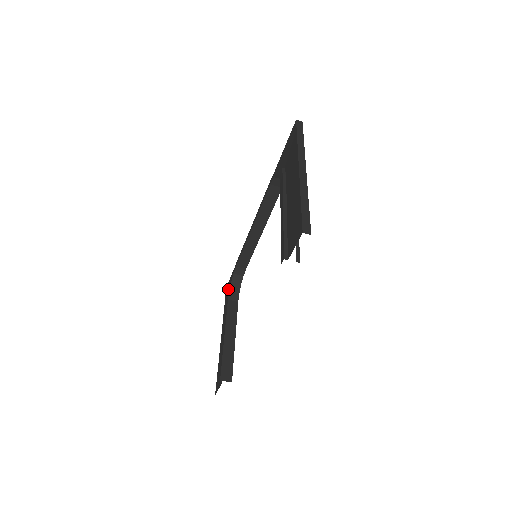
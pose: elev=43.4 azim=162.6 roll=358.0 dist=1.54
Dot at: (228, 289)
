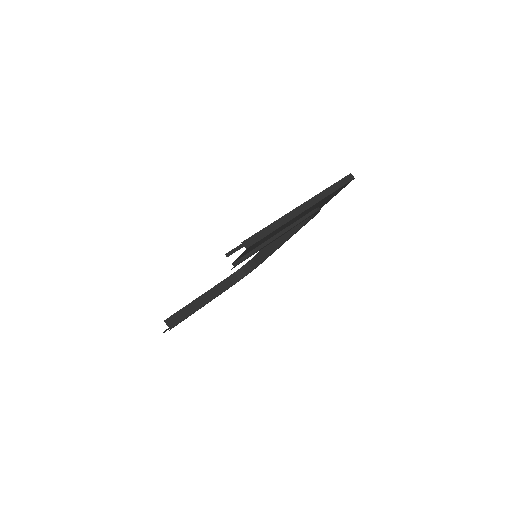
Dot at: occluded
